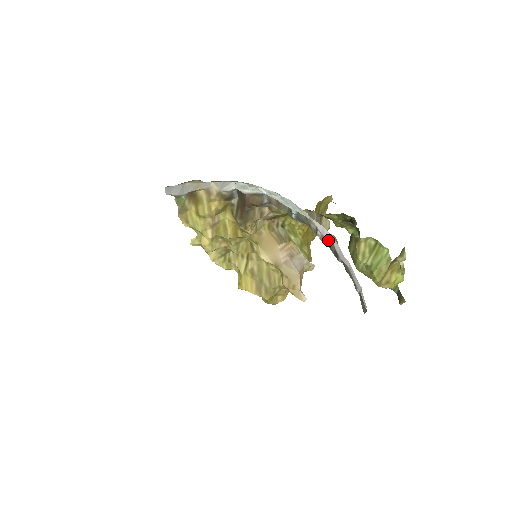
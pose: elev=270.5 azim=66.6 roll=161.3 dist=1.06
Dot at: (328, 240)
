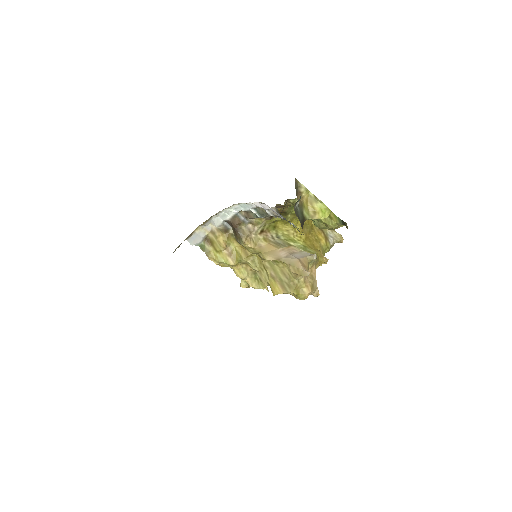
Dot at: (275, 213)
